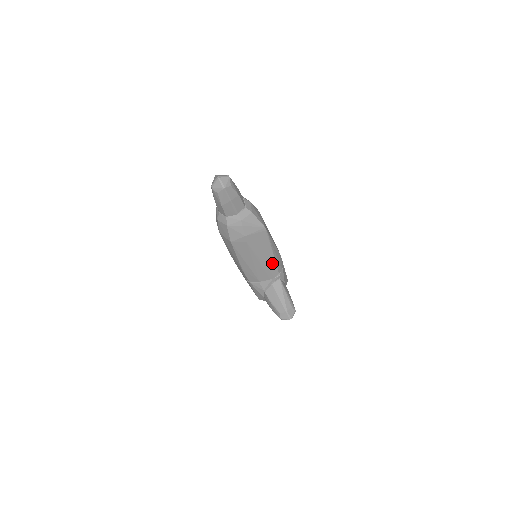
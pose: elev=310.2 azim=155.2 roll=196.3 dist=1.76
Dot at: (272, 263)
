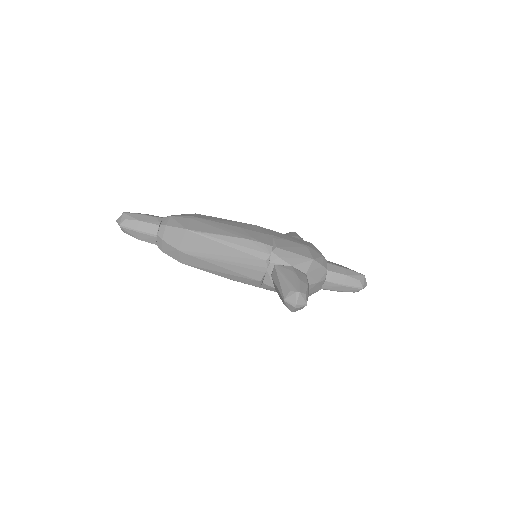
Dot at: (242, 256)
